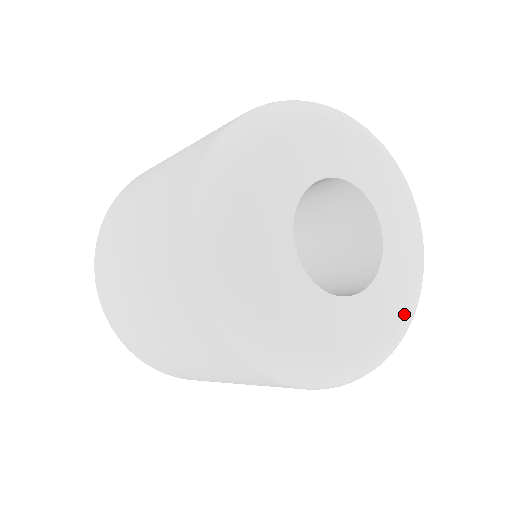
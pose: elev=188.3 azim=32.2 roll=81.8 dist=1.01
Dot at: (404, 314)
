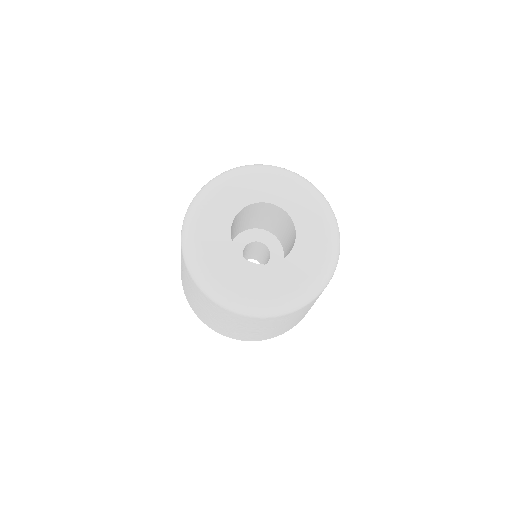
Dot at: (323, 219)
